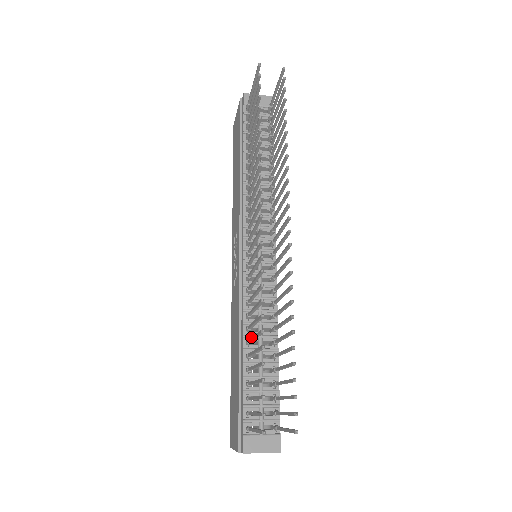
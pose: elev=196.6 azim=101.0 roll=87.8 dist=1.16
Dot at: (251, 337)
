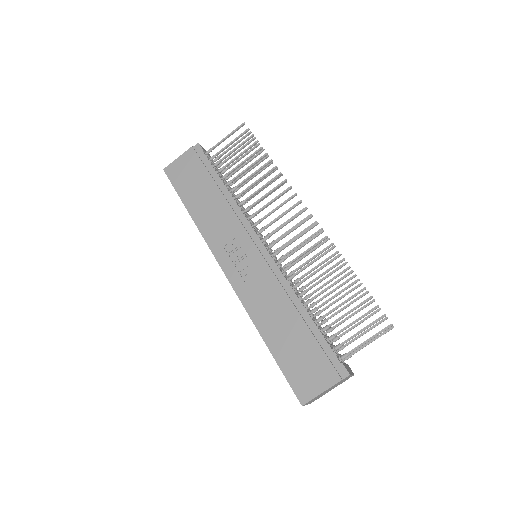
Dot at: (321, 291)
